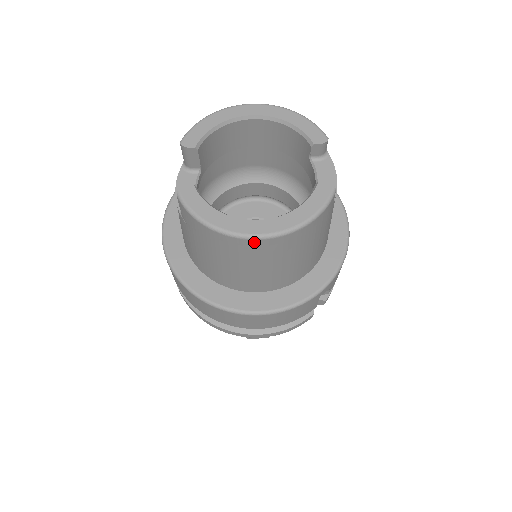
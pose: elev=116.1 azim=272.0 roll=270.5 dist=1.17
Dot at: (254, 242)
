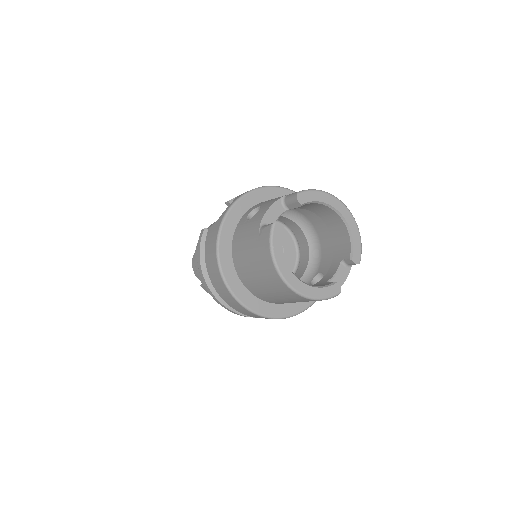
Dot at: (284, 285)
